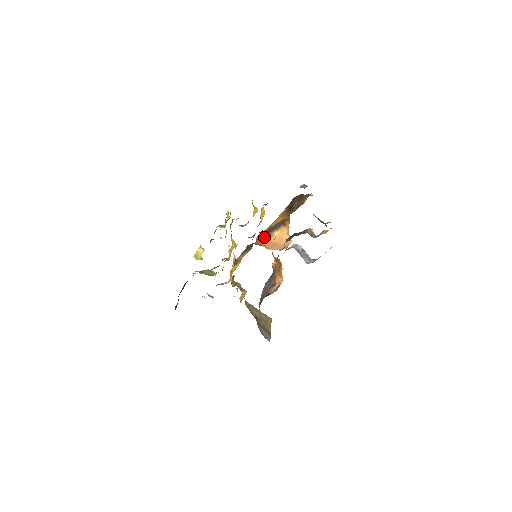
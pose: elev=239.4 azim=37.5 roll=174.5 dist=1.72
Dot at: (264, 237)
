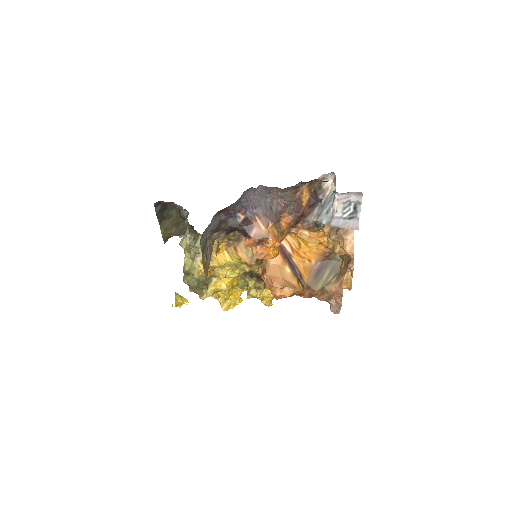
Dot at: (279, 254)
